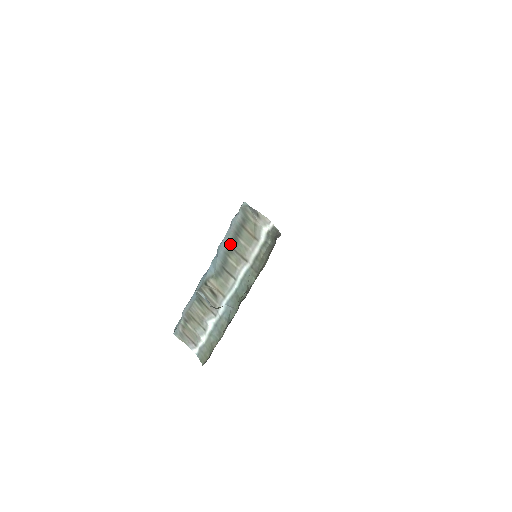
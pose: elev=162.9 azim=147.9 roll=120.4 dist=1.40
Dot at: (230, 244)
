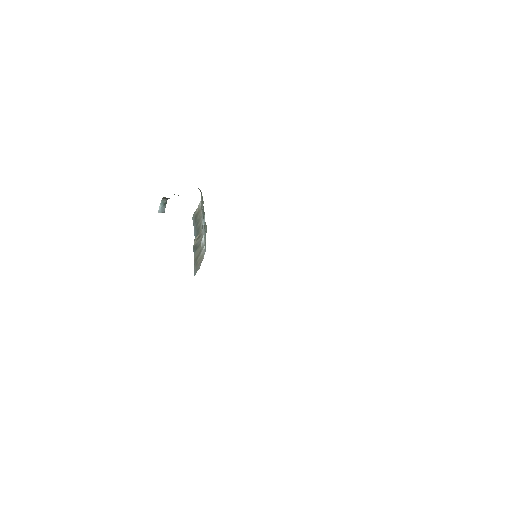
Dot at: occluded
